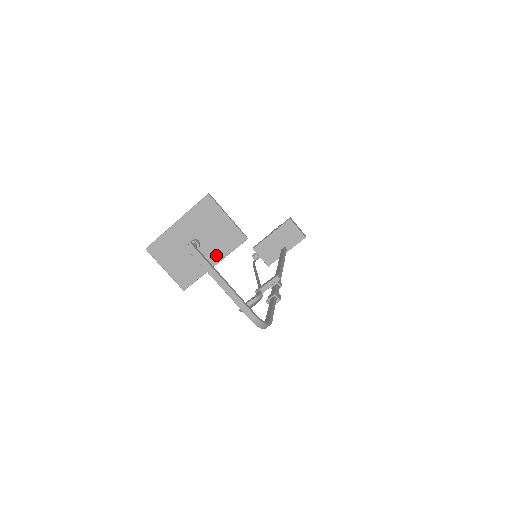
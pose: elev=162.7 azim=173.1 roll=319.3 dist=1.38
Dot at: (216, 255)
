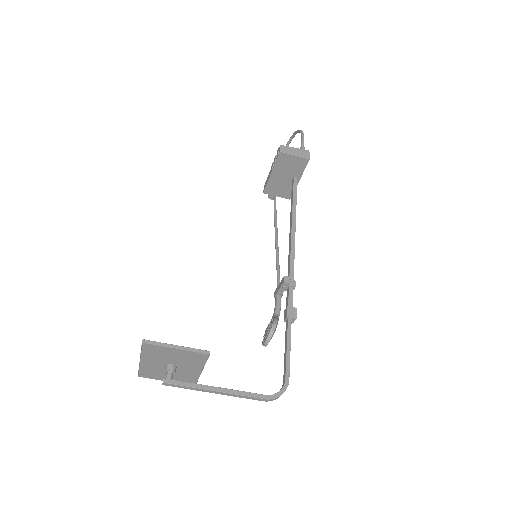
Dot at: (195, 367)
